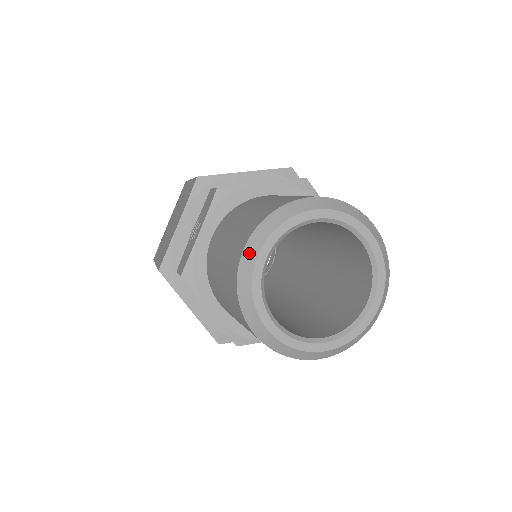
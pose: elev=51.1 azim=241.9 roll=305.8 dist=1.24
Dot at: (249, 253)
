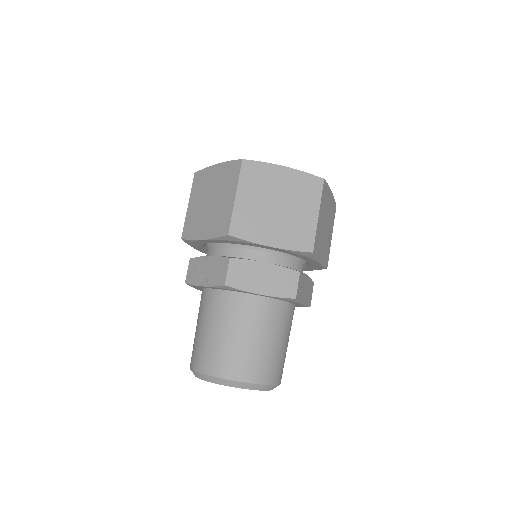
Dot at: (199, 375)
